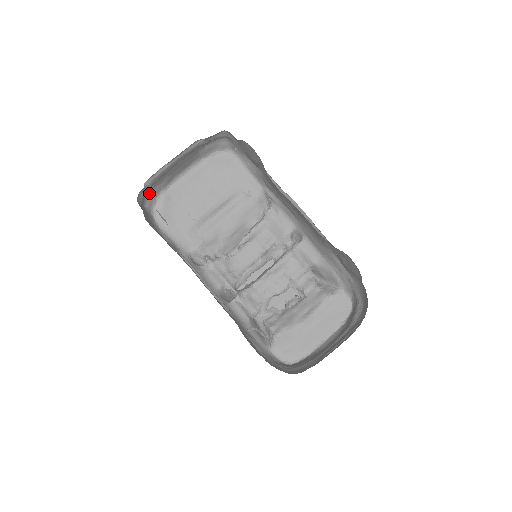
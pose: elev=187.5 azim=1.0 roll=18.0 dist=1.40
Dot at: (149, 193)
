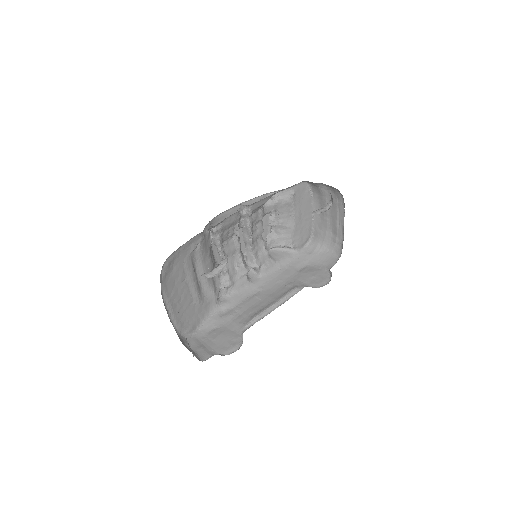
Dot at: occluded
